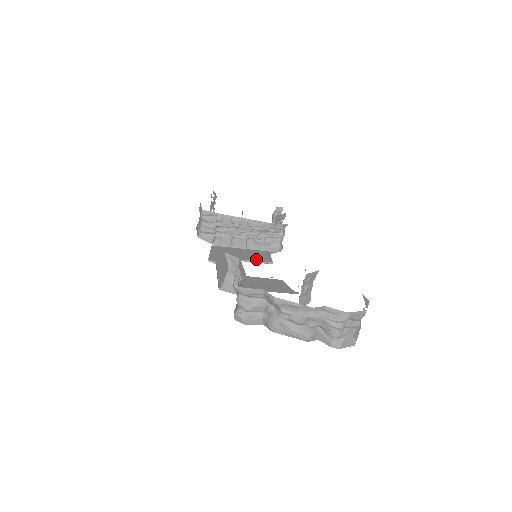
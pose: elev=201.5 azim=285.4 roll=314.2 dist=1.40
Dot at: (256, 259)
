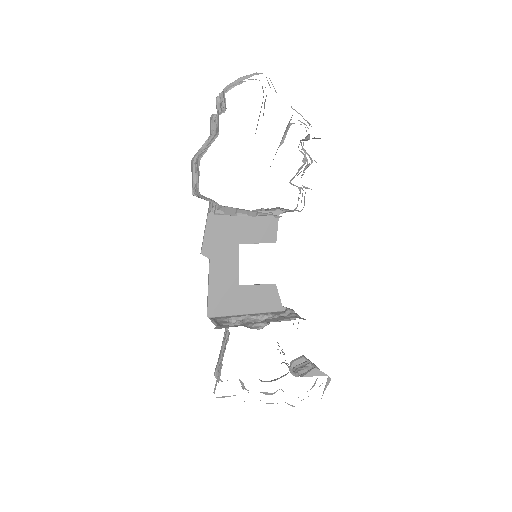
Dot at: (258, 239)
